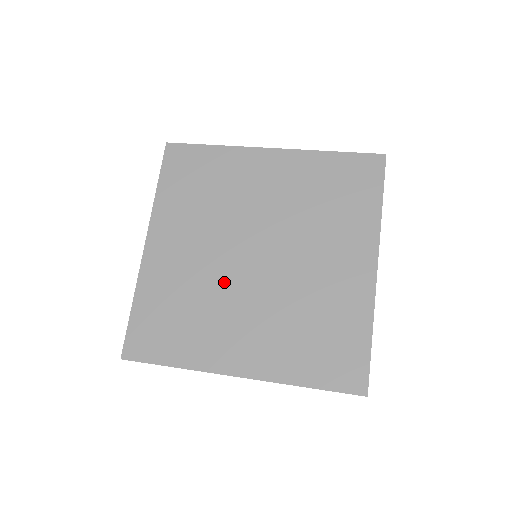
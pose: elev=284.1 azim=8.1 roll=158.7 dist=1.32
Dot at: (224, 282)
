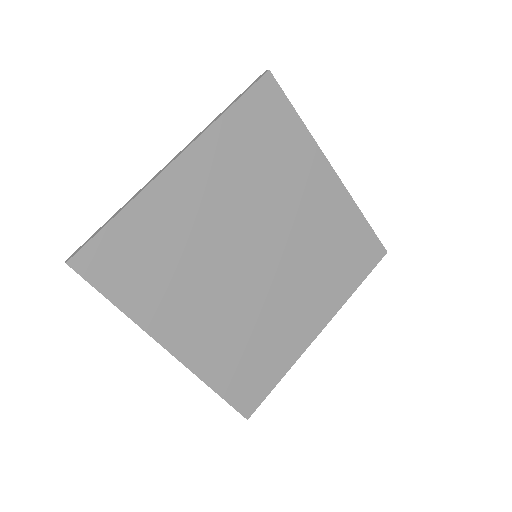
Dot at: (257, 299)
